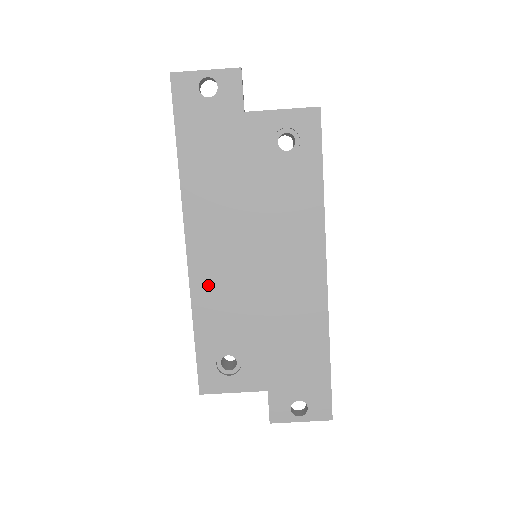
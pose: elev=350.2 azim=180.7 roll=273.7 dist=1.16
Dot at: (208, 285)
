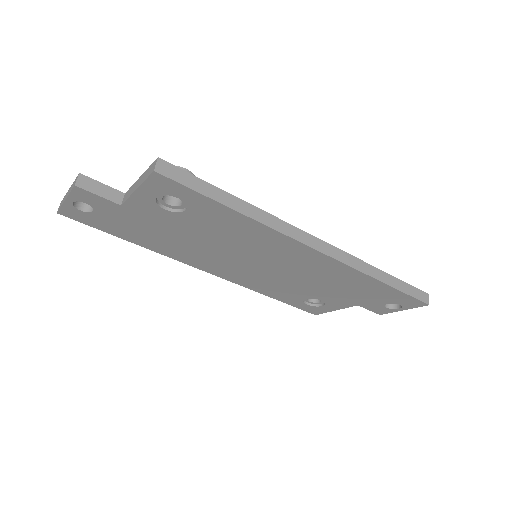
Dot at: (248, 281)
